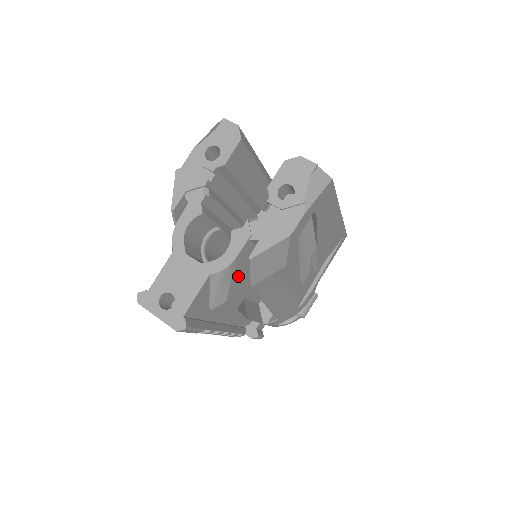
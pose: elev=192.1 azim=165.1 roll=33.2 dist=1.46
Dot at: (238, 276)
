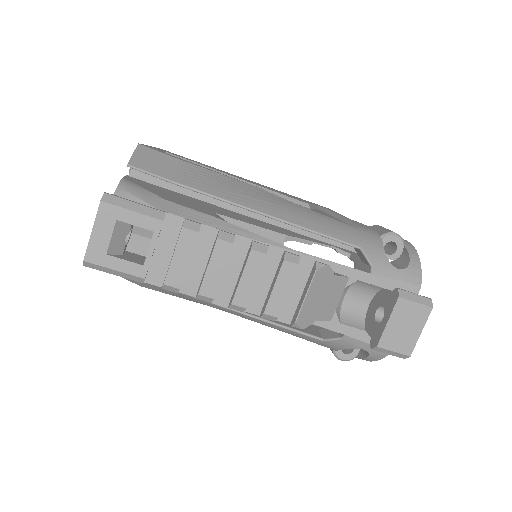
Dot at: (156, 192)
